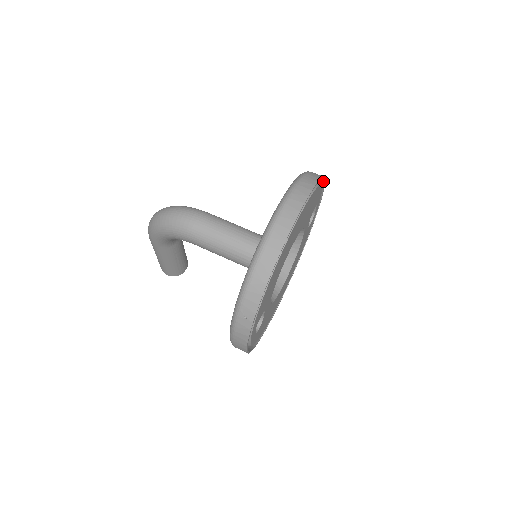
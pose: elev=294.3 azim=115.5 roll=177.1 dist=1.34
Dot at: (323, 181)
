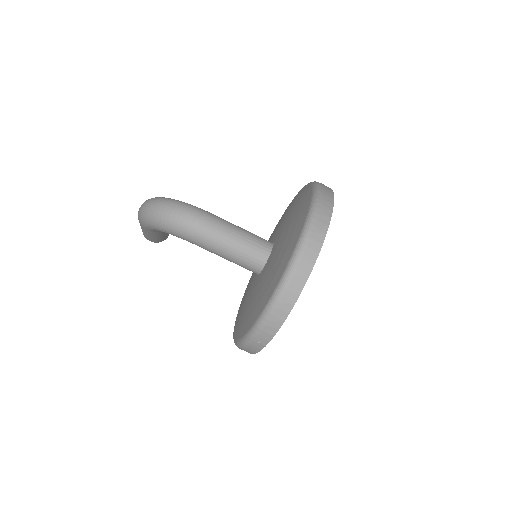
Dot at: occluded
